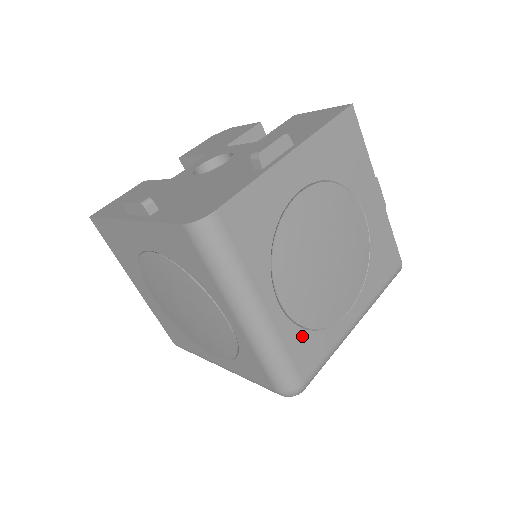
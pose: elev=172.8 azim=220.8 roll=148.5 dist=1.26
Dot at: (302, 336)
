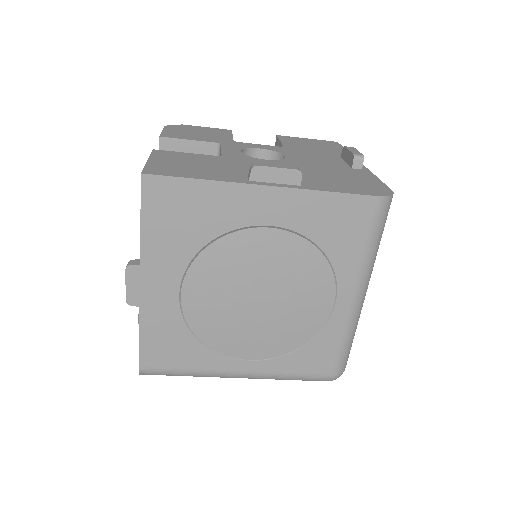
Dot at: occluded
